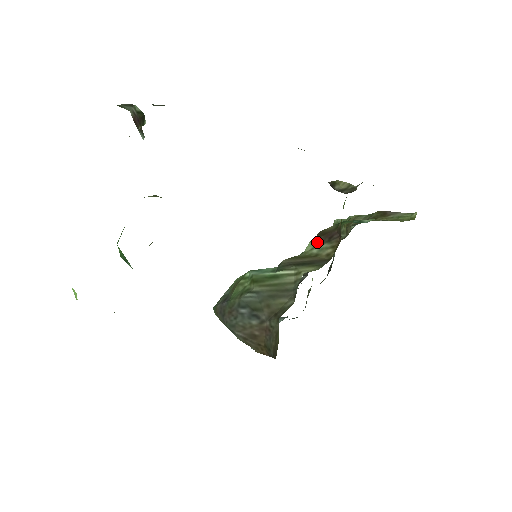
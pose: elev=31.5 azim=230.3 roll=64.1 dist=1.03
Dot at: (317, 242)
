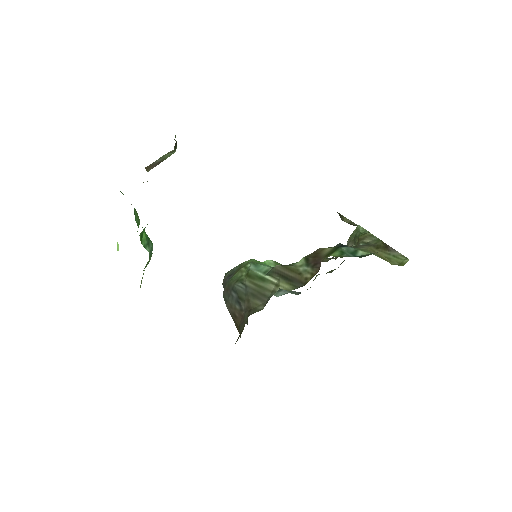
Dot at: (306, 262)
